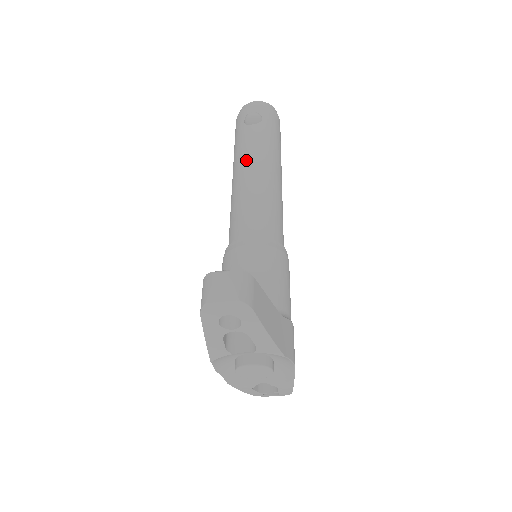
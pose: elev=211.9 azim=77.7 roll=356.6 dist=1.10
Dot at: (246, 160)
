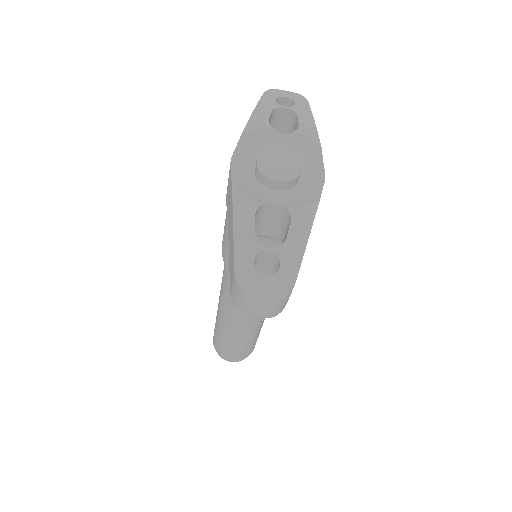
Dot at: occluded
